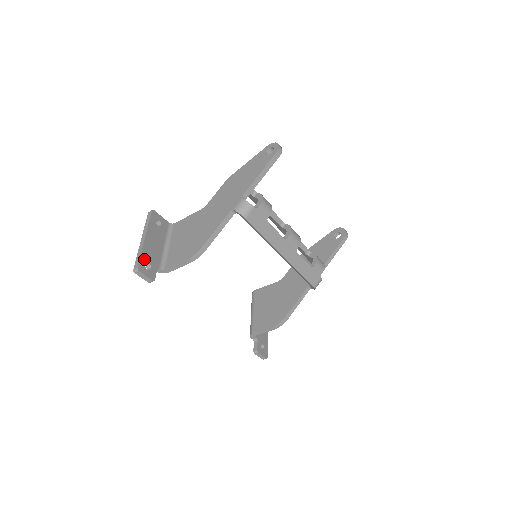
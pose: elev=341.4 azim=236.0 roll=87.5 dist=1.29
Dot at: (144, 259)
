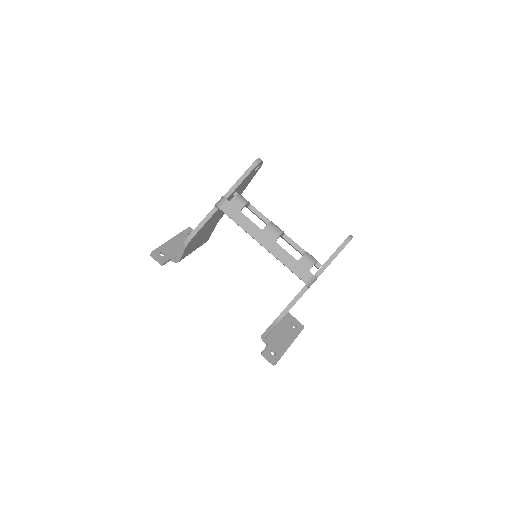
Dot at: (162, 249)
